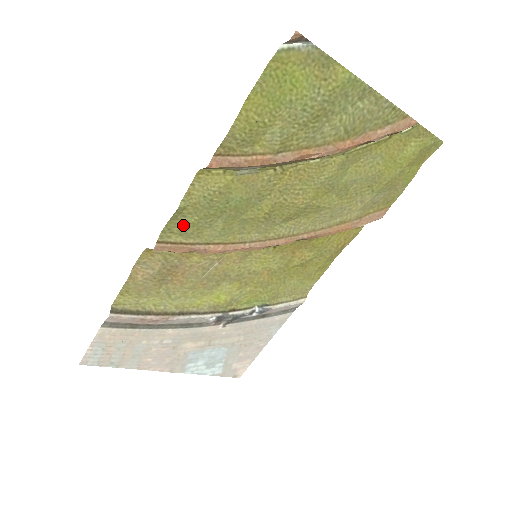
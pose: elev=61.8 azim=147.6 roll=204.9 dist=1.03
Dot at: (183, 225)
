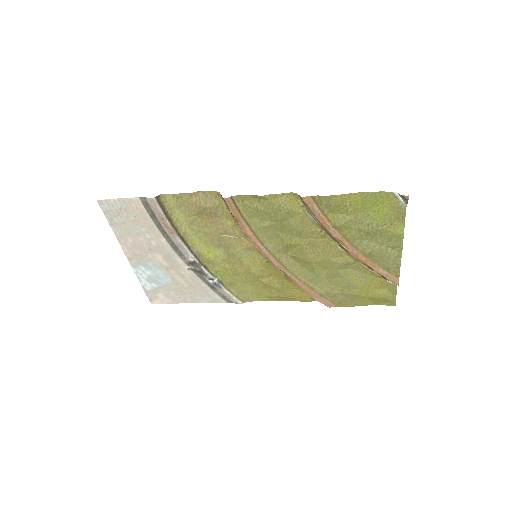
Dot at: (252, 204)
